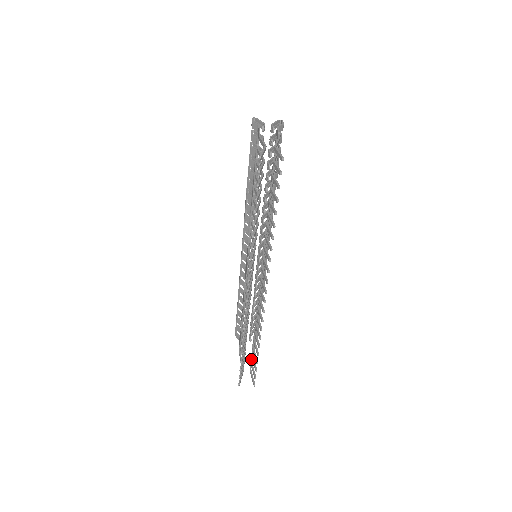
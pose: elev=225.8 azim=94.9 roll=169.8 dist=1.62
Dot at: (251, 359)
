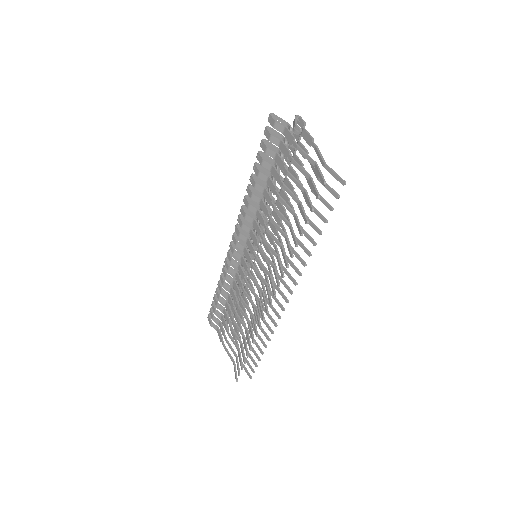
Dot at: occluded
